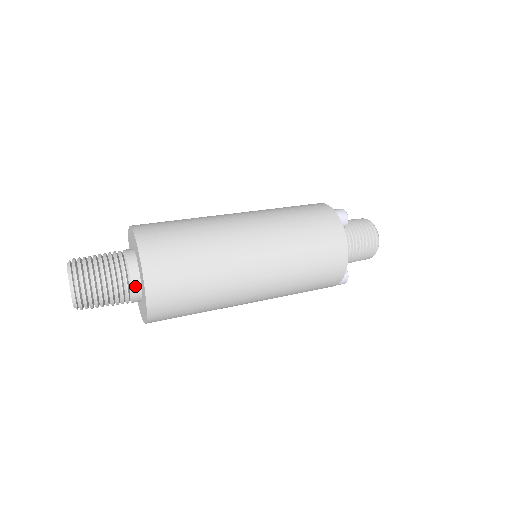
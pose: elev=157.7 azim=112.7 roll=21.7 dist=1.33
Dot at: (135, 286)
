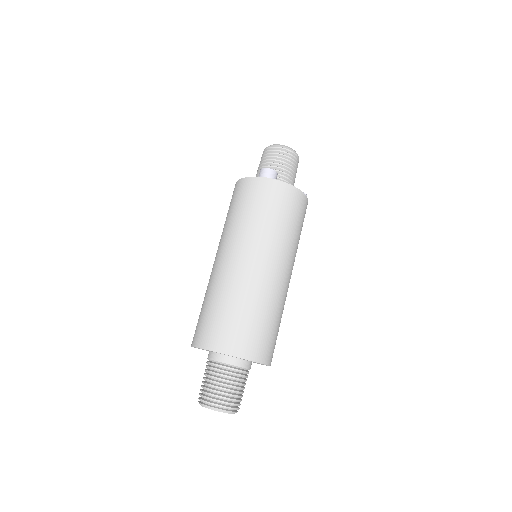
Dot at: (247, 366)
